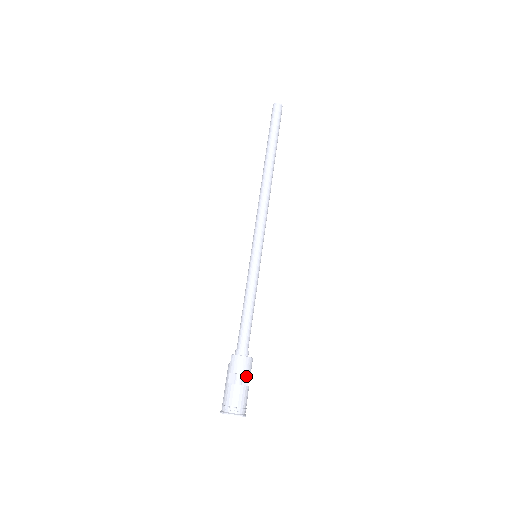
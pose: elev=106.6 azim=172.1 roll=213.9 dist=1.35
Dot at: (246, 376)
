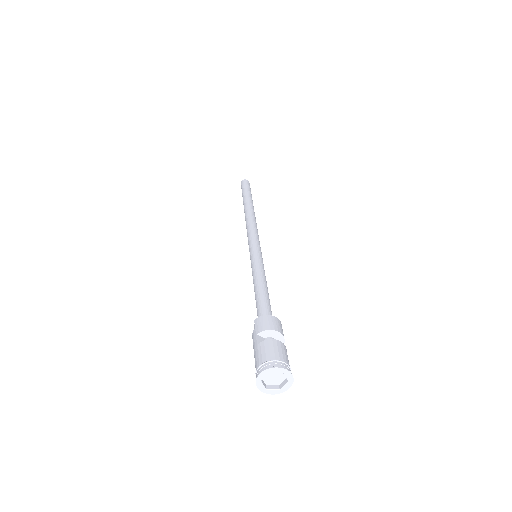
Dot at: occluded
